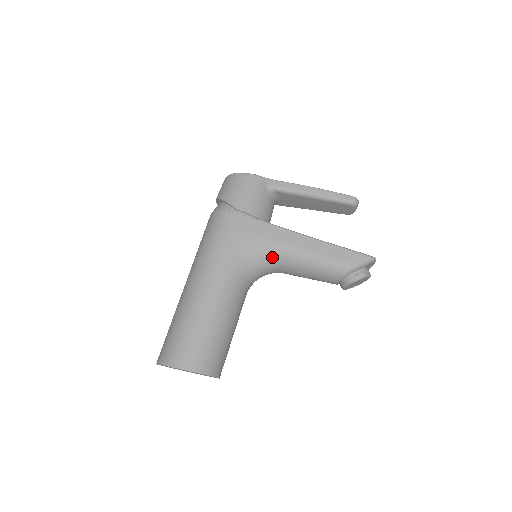
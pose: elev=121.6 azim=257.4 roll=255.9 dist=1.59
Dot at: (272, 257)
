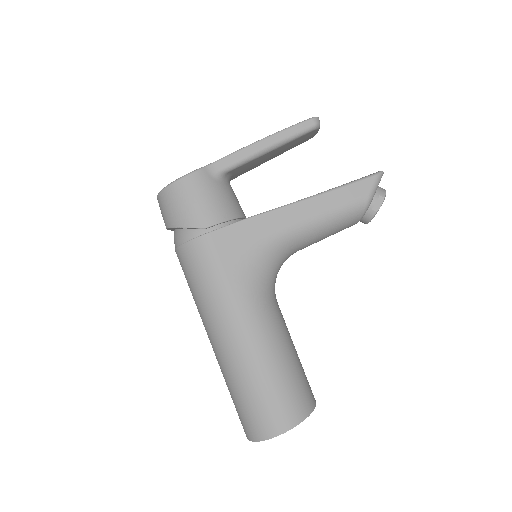
Dot at: (280, 250)
